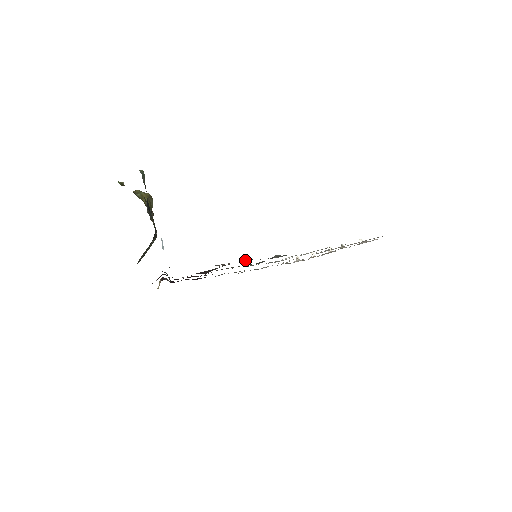
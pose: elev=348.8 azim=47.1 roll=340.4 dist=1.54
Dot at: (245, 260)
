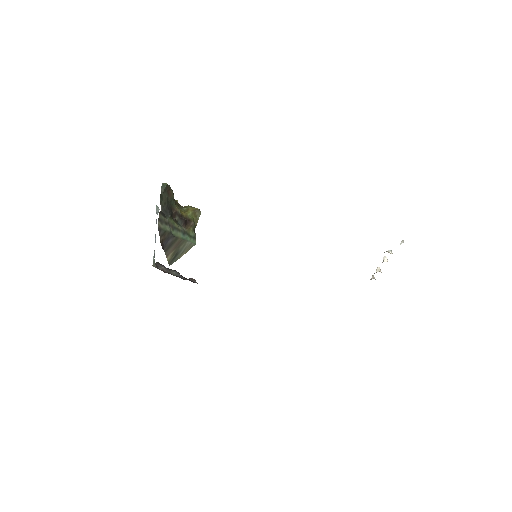
Dot at: occluded
